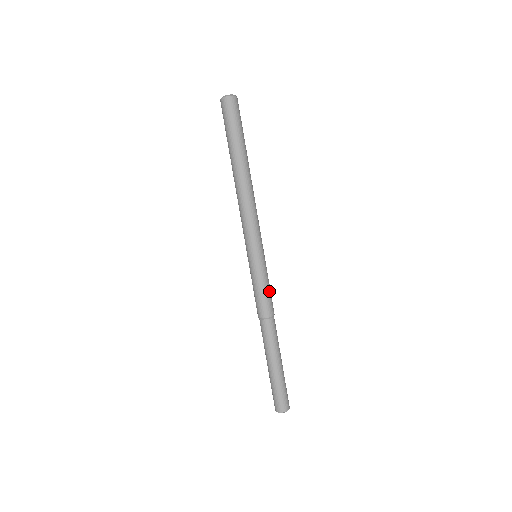
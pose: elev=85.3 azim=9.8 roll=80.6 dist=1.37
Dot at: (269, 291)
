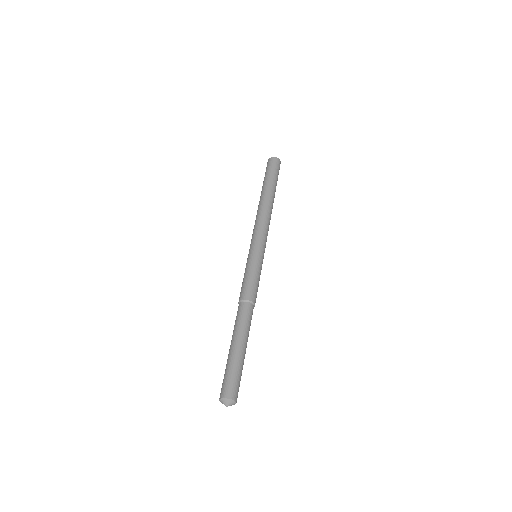
Dot at: (258, 284)
